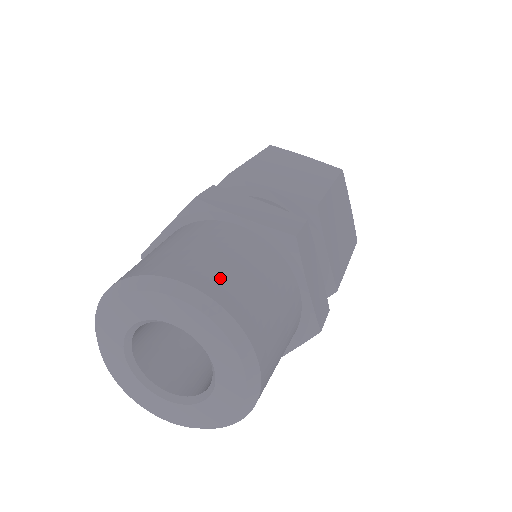
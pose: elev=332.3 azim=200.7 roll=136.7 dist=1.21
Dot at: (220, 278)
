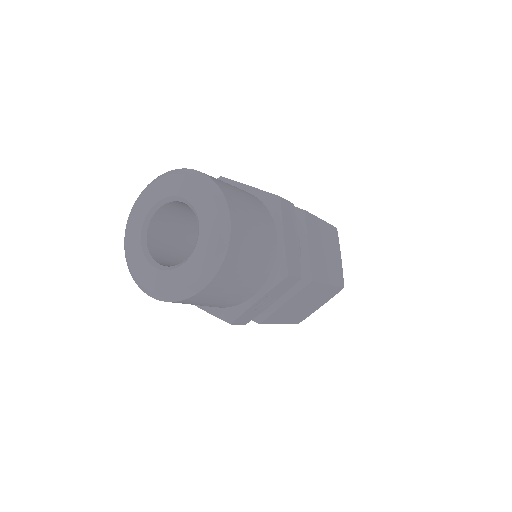
Dot at: (220, 181)
